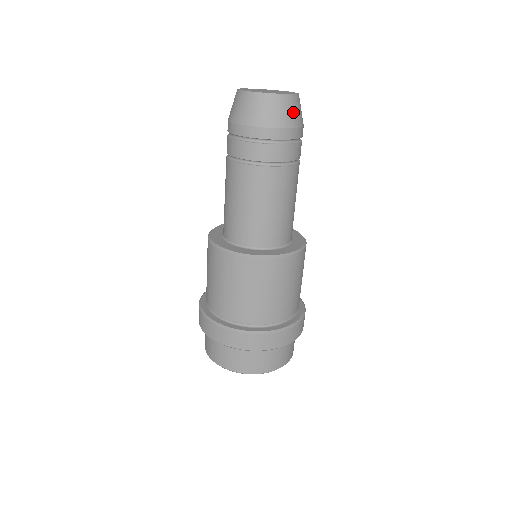
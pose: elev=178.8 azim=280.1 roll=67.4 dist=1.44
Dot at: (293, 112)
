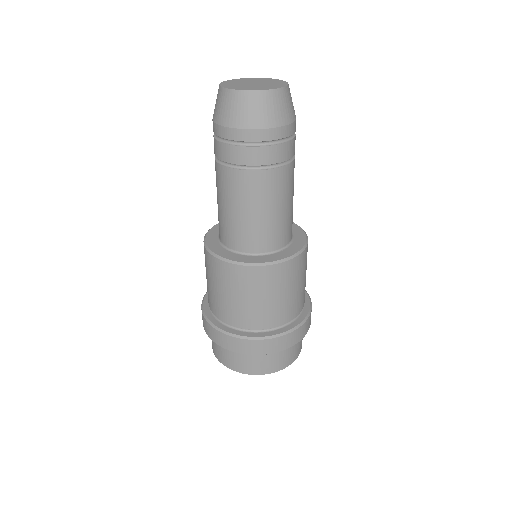
Dot at: (274, 110)
